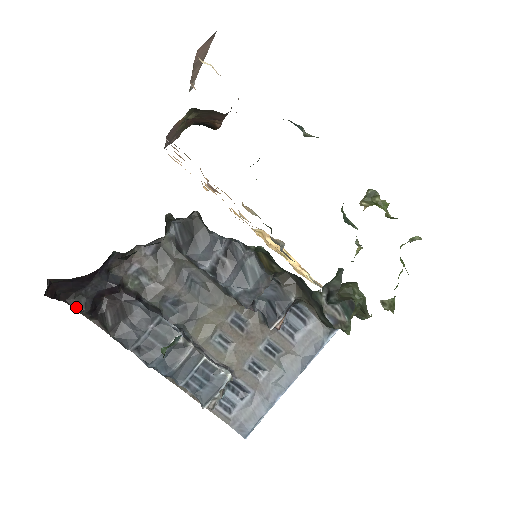
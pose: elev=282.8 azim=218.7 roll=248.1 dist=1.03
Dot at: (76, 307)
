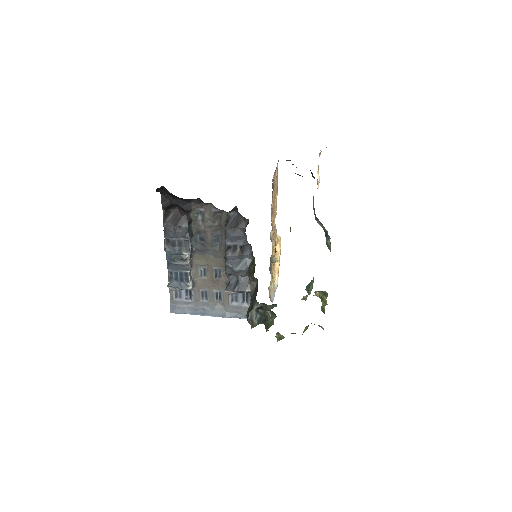
Dot at: (162, 201)
